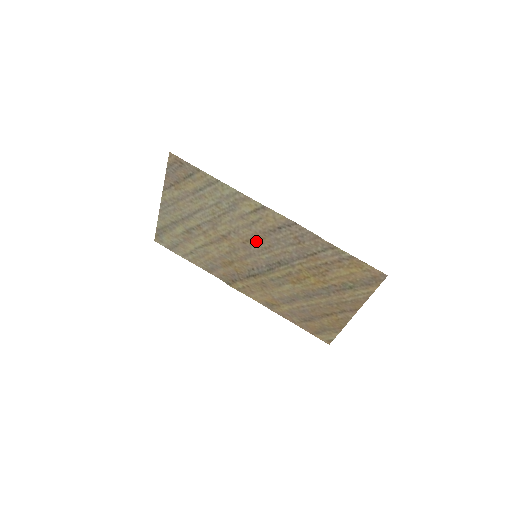
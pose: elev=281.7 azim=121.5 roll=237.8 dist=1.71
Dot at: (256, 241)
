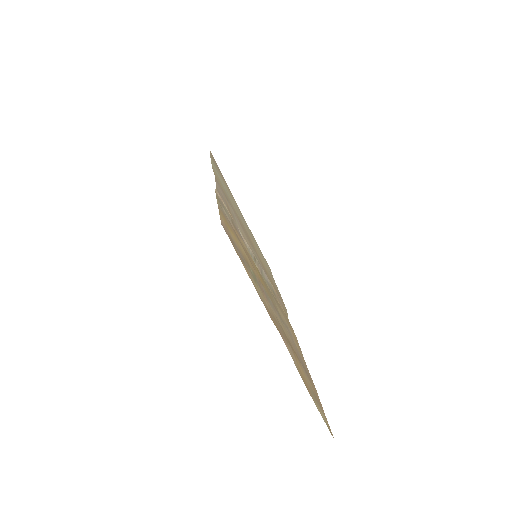
Dot at: occluded
